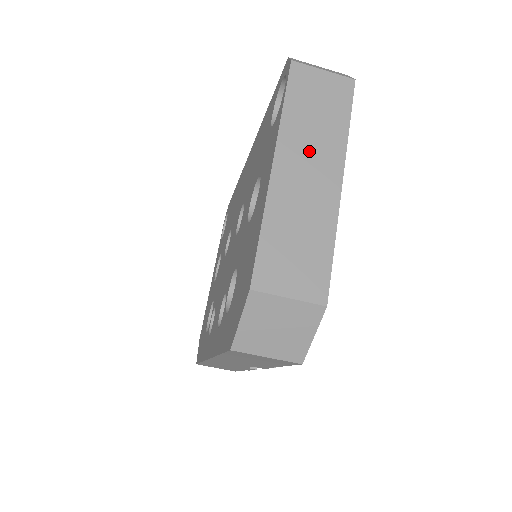
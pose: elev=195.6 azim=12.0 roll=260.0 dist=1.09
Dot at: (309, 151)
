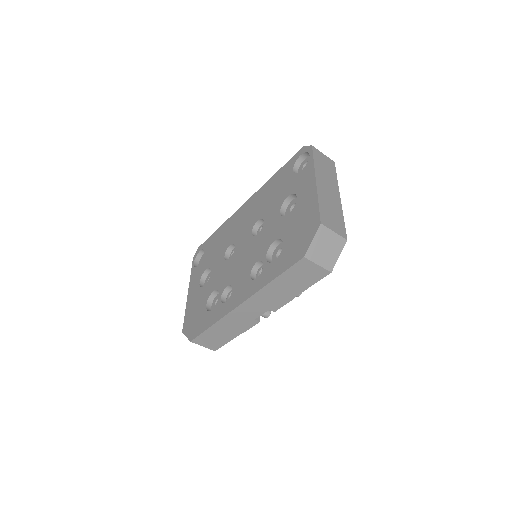
Dot at: (327, 181)
